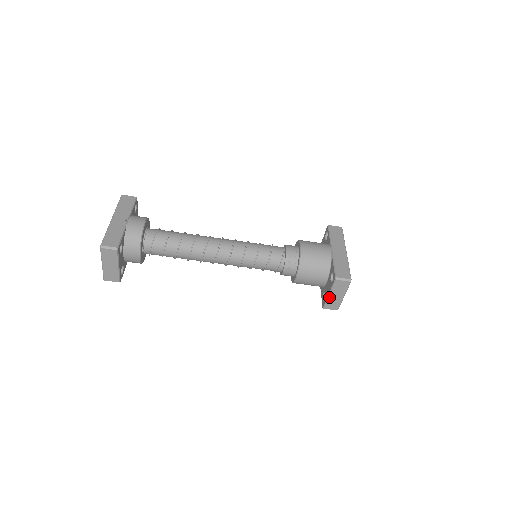
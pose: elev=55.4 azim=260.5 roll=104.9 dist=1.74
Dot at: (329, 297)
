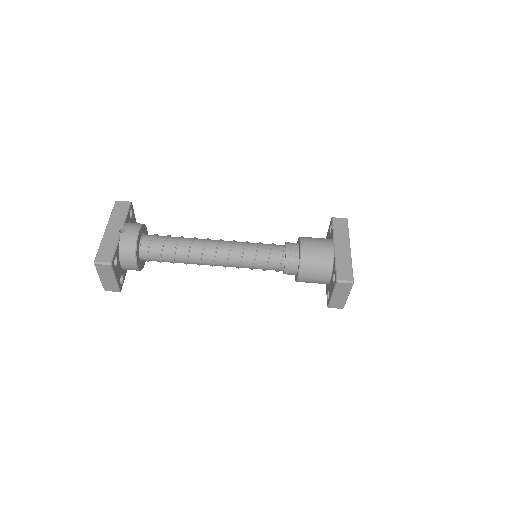
Dot at: (332, 298)
